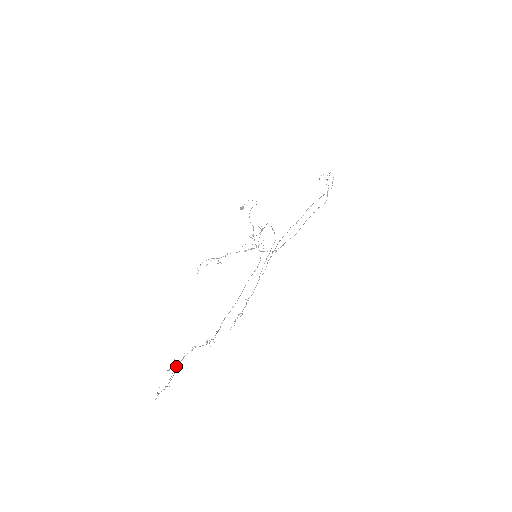
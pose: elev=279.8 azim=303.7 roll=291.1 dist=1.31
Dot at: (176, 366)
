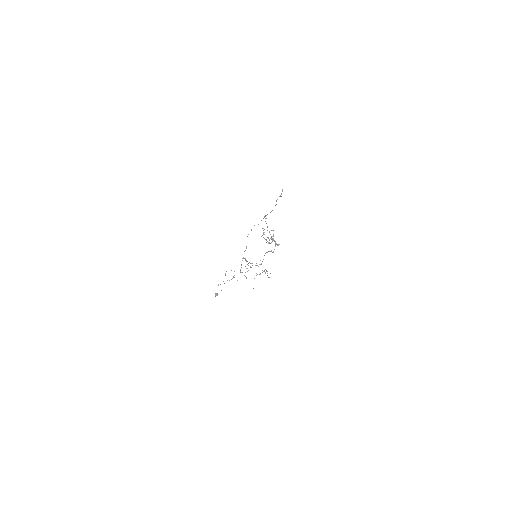
Dot at: (266, 239)
